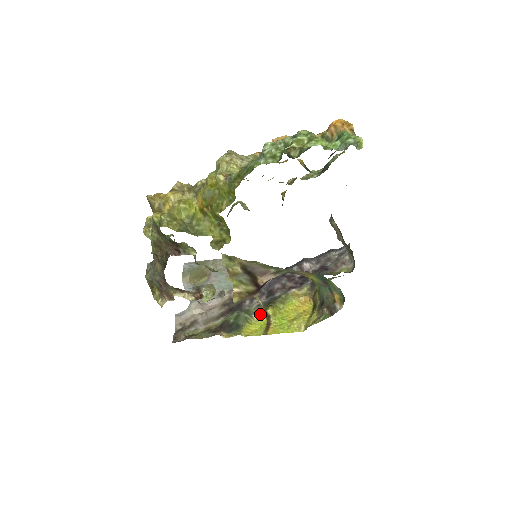
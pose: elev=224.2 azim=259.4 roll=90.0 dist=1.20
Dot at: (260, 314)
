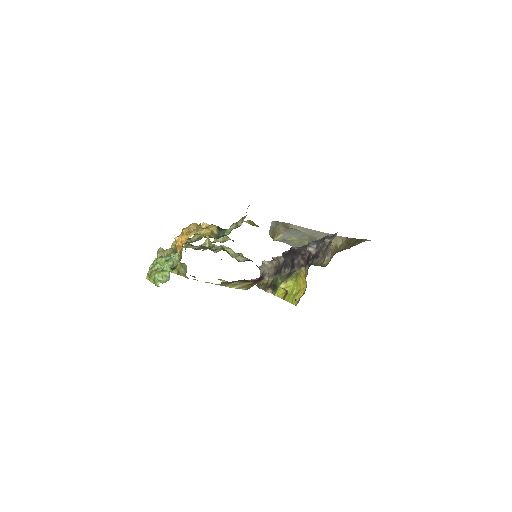
Dot at: occluded
